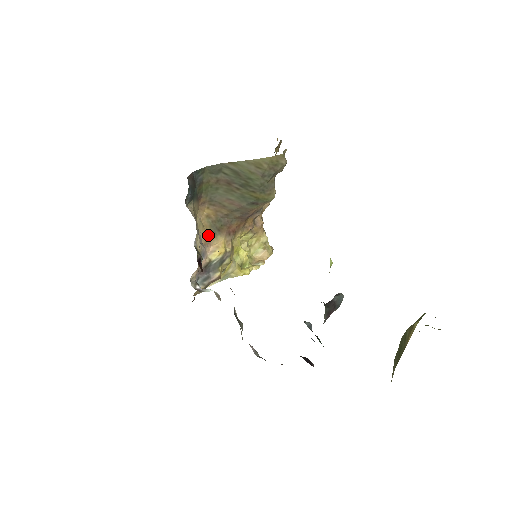
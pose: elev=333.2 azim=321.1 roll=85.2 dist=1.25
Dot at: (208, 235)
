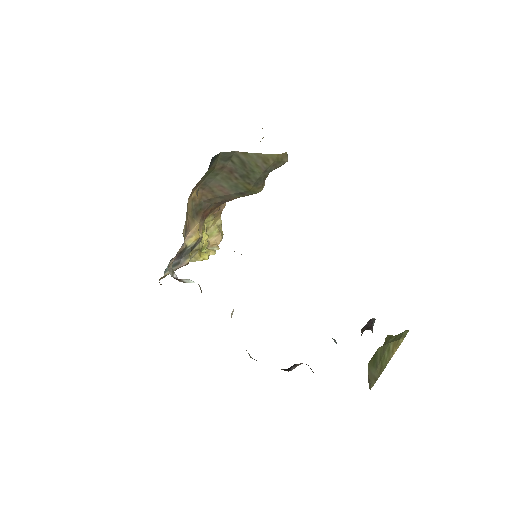
Dot at: (189, 219)
